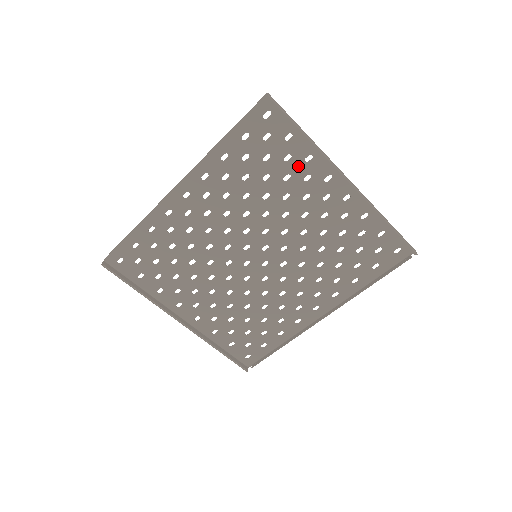
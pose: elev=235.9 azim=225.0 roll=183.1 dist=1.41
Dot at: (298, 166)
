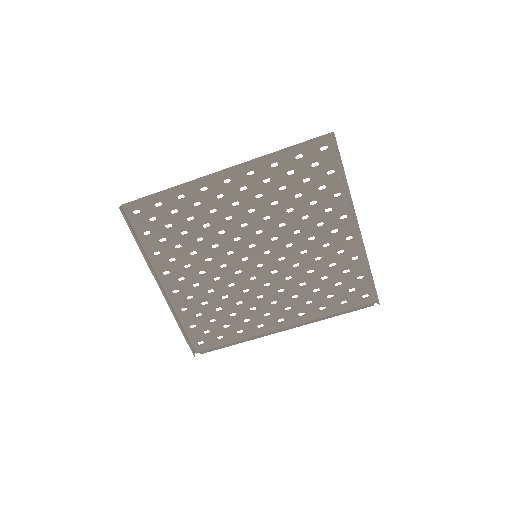
Dot at: (326, 197)
